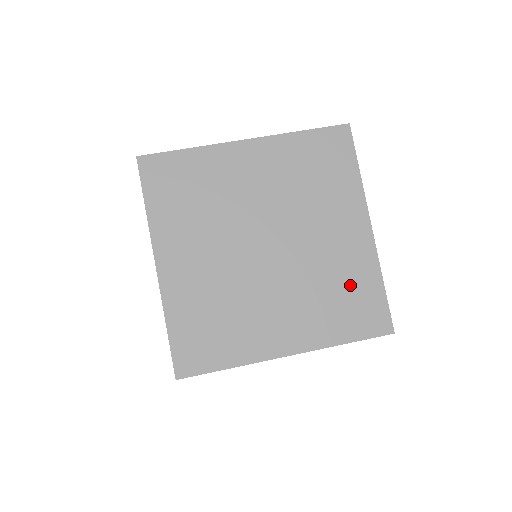
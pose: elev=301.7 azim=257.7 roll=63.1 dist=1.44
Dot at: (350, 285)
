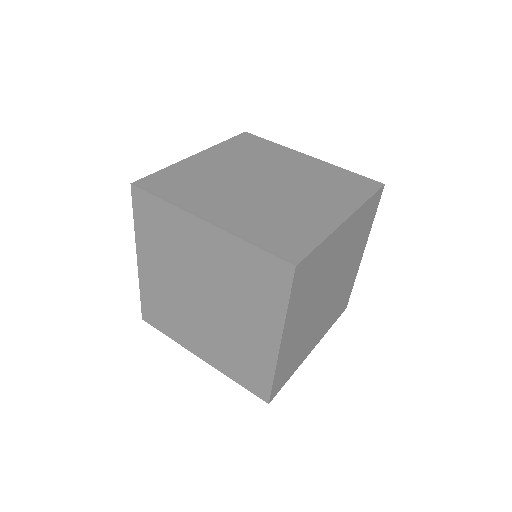
Dot at: (250, 360)
